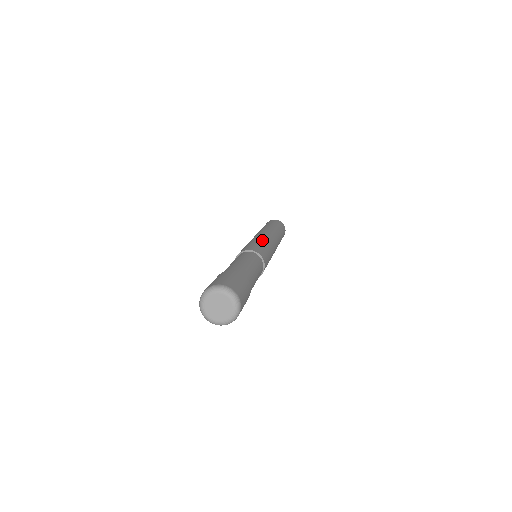
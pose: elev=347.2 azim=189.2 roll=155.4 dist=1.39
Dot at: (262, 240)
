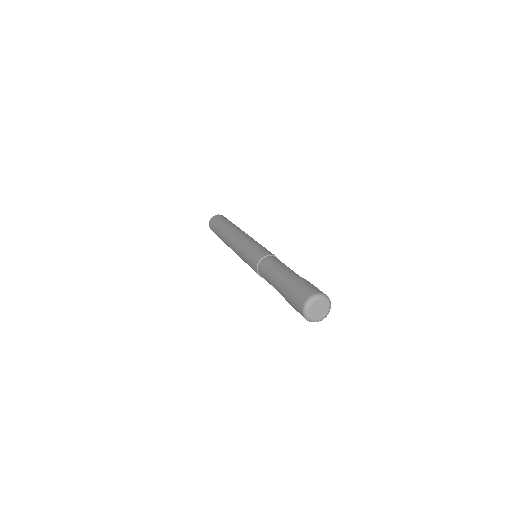
Dot at: (256, 242)
